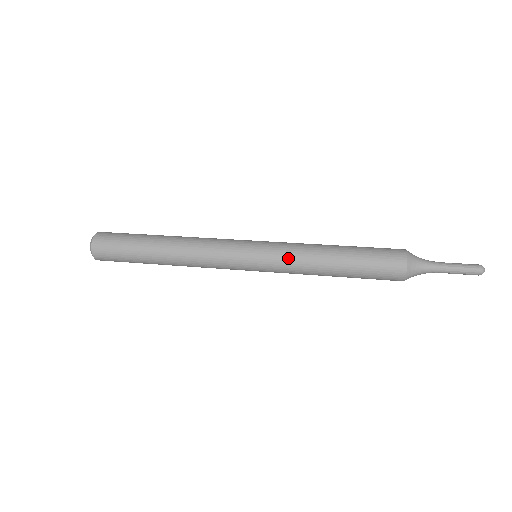
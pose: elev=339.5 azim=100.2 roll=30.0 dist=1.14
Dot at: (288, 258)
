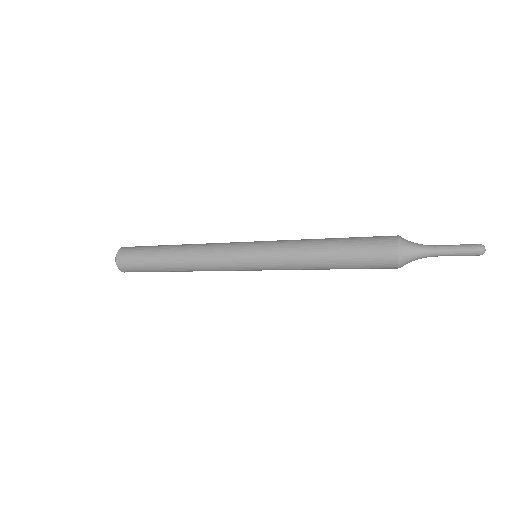
Dot at: (282, 250)
